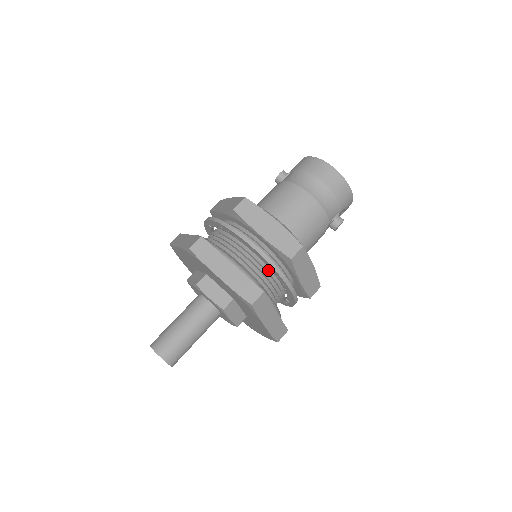
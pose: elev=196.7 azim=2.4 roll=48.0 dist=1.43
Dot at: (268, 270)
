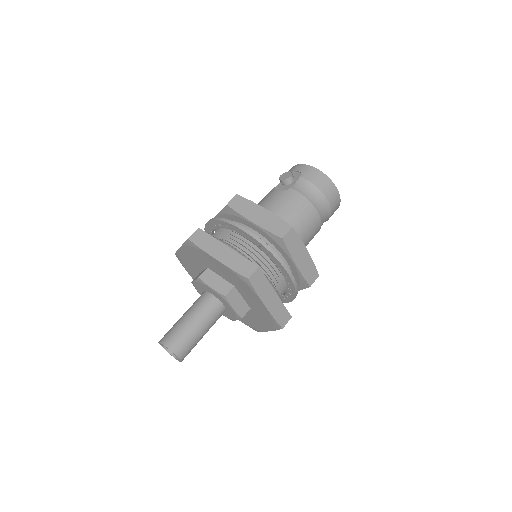
Dot at: (283, 287)
